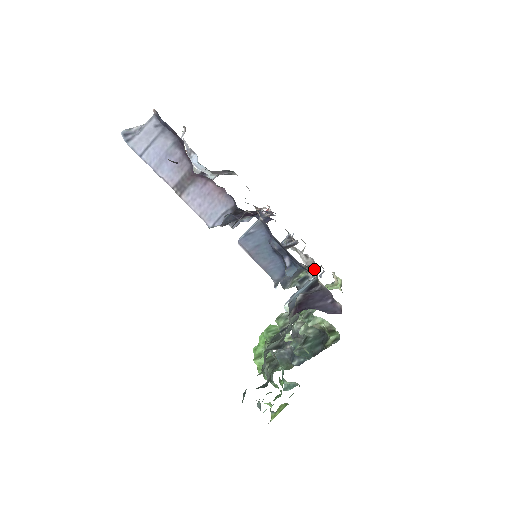
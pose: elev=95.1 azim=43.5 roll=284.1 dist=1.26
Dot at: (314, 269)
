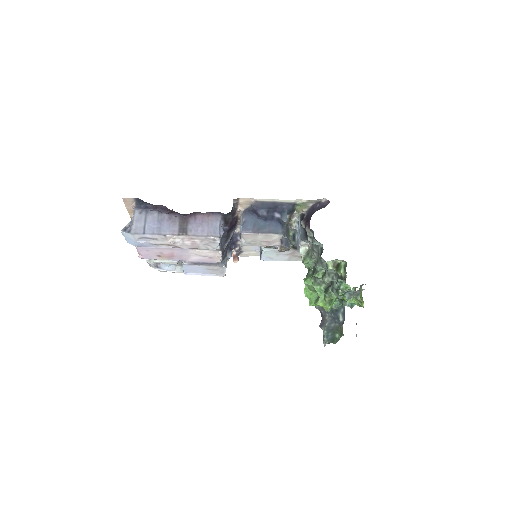
Dot at: (294, 219)
